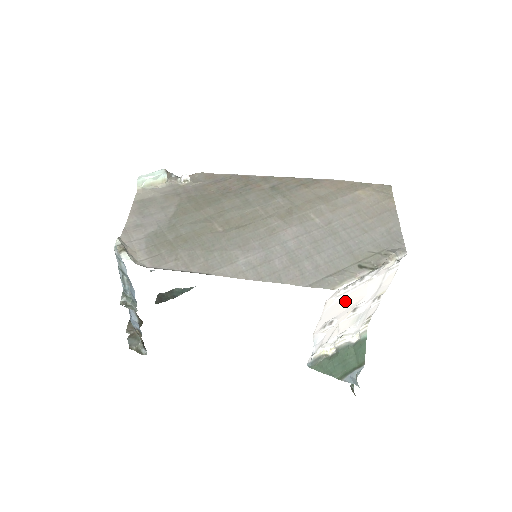
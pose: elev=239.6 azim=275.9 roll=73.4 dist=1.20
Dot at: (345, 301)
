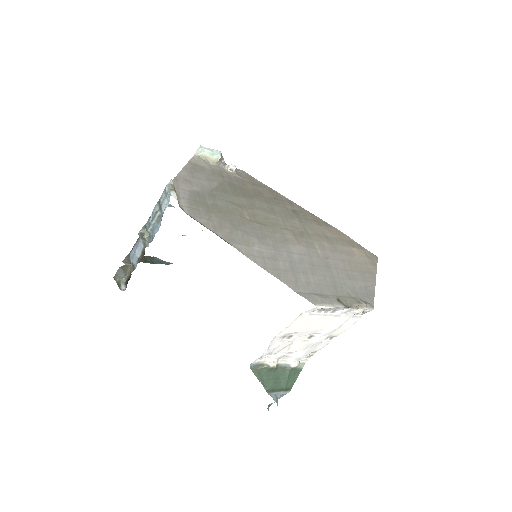
Dot at: (312, 322)
